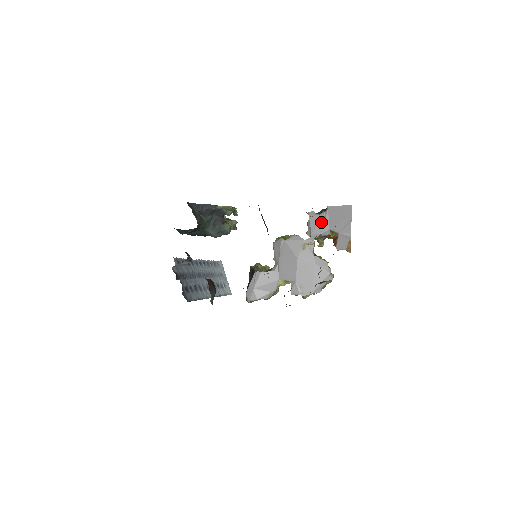
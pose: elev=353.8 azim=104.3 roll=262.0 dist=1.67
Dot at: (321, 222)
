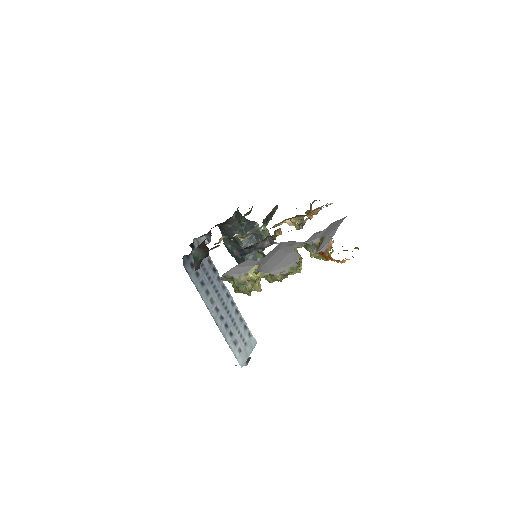
Dot at: (319, 234)
